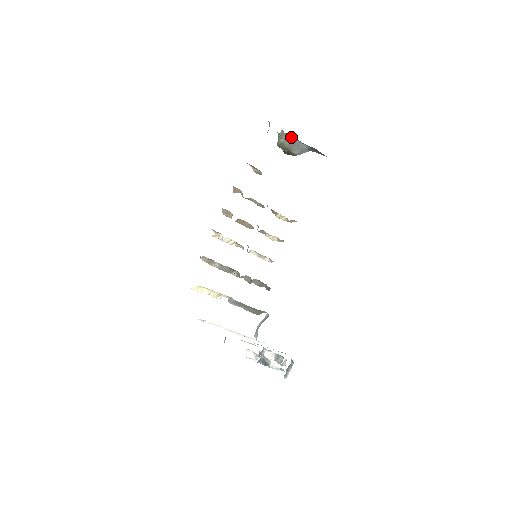
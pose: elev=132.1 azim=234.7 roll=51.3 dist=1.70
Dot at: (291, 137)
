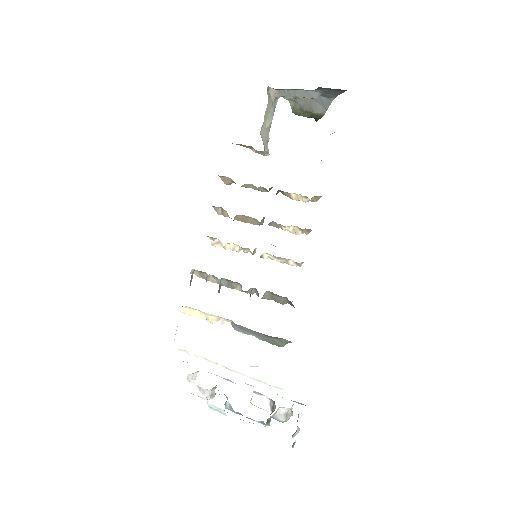
Dot at: (288, 90)
